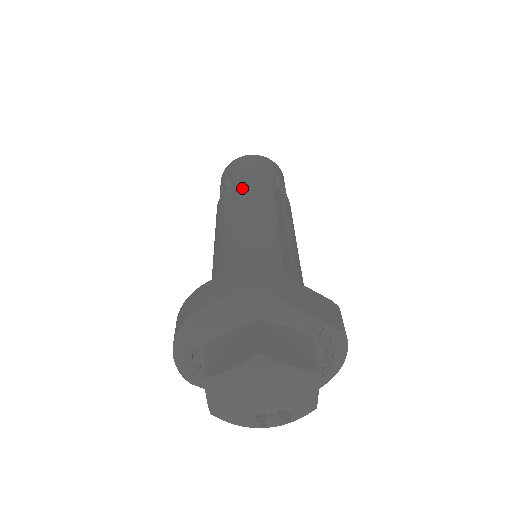
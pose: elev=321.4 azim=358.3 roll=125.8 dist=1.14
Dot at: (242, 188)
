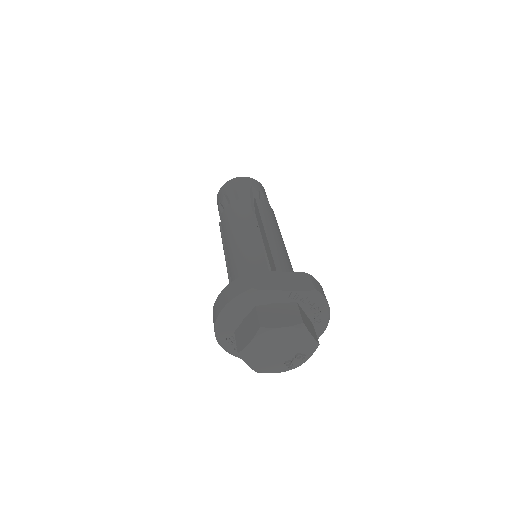
Dot at: (228, 212)
